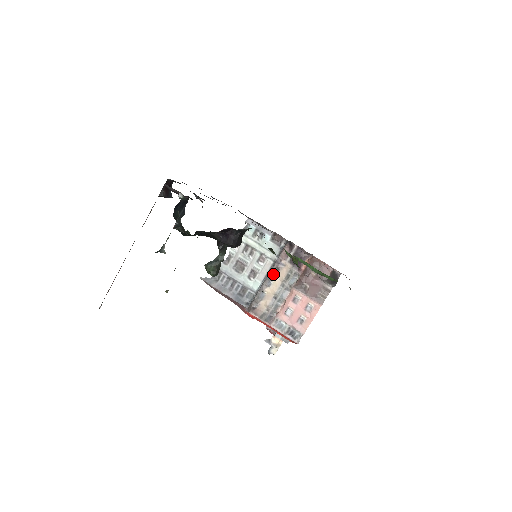
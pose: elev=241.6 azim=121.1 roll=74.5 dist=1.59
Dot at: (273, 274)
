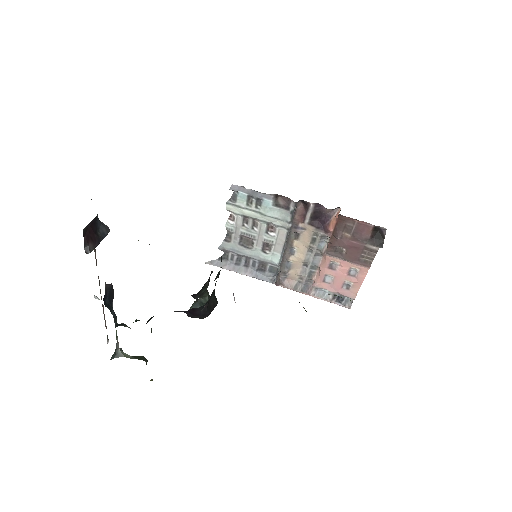
Dot at: (293, 241)
